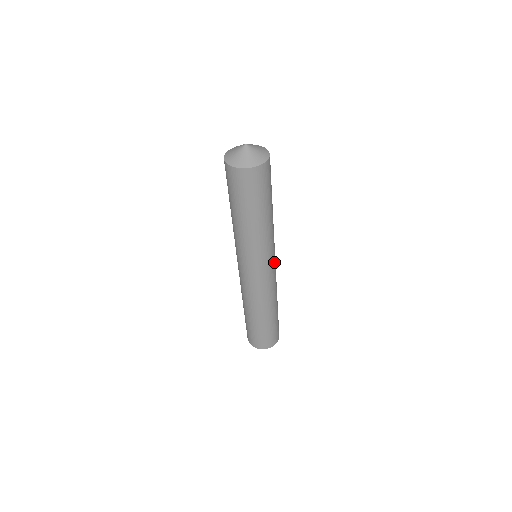
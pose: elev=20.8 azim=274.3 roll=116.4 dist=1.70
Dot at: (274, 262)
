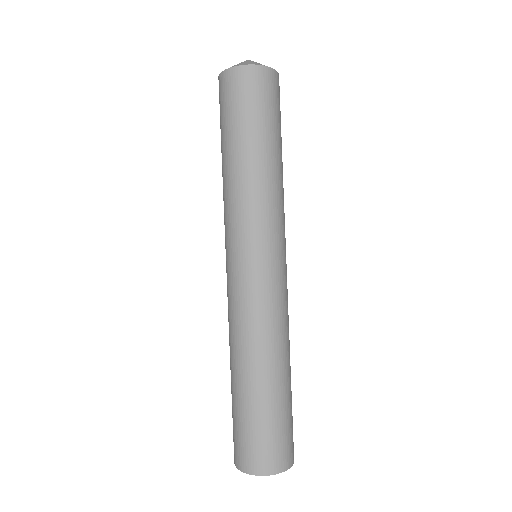
Dot at: (278, 262)
